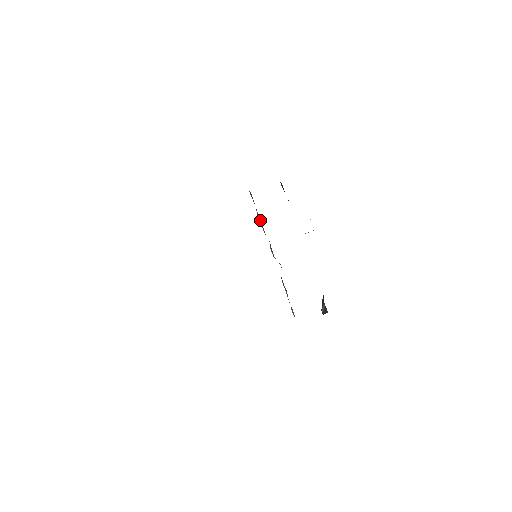
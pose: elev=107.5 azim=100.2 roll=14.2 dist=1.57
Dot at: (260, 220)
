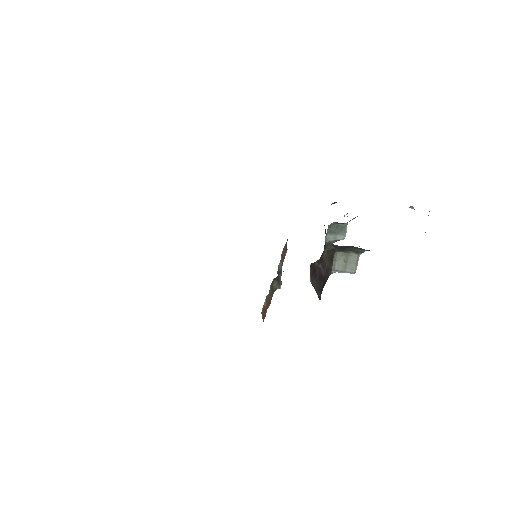
Dot at: (283, 260)
